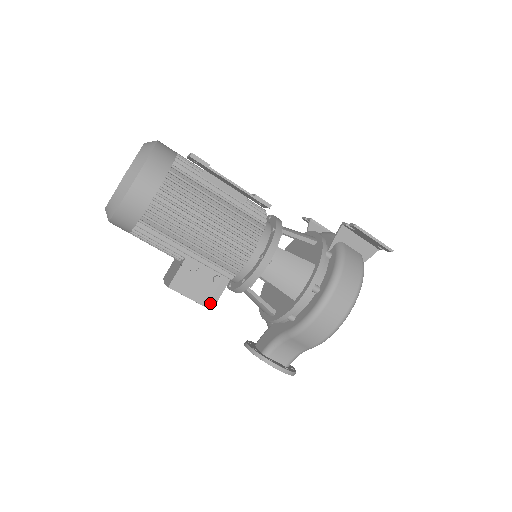
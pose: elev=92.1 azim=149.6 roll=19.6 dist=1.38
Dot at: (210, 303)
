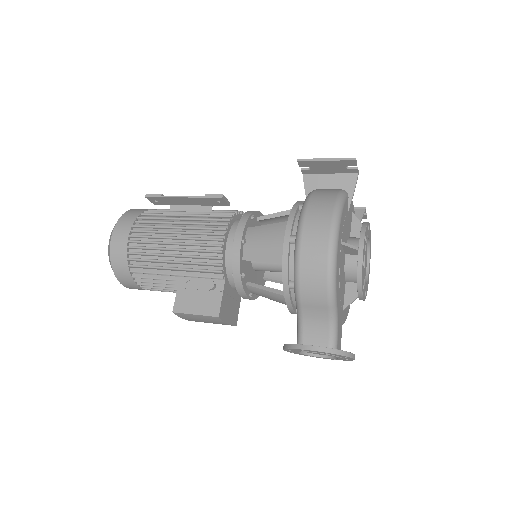
Dot at: (214, 311)
